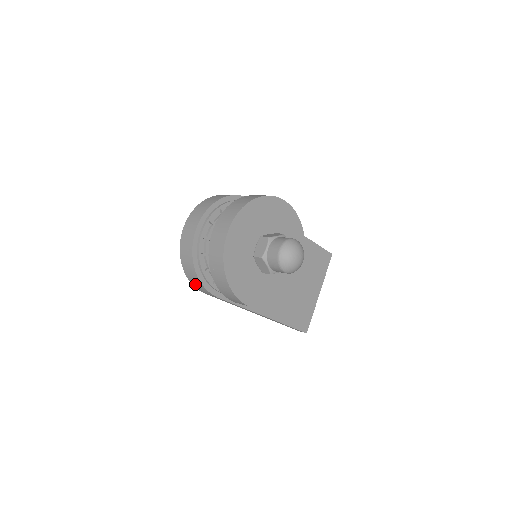
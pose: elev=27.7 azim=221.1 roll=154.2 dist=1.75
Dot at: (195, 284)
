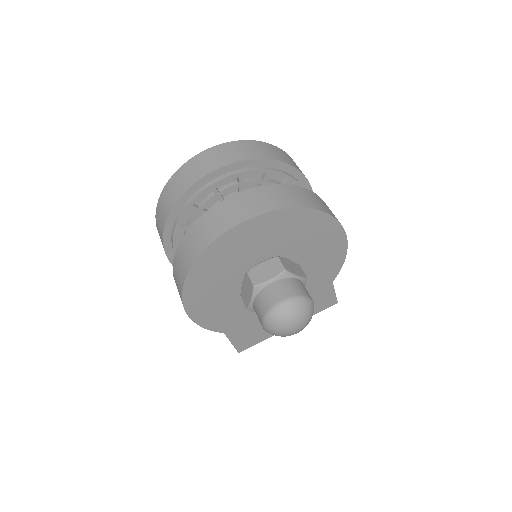
Dot at: (158, 226)
